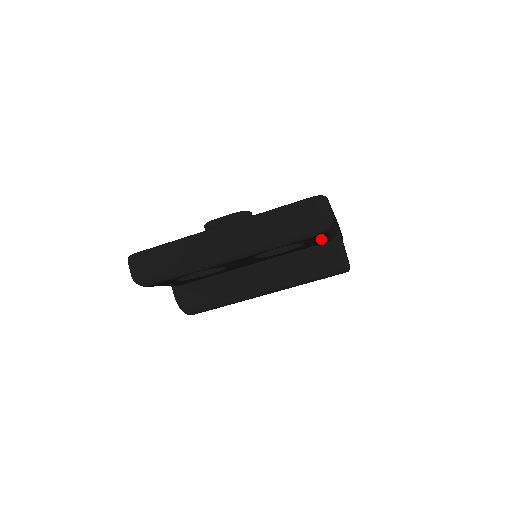
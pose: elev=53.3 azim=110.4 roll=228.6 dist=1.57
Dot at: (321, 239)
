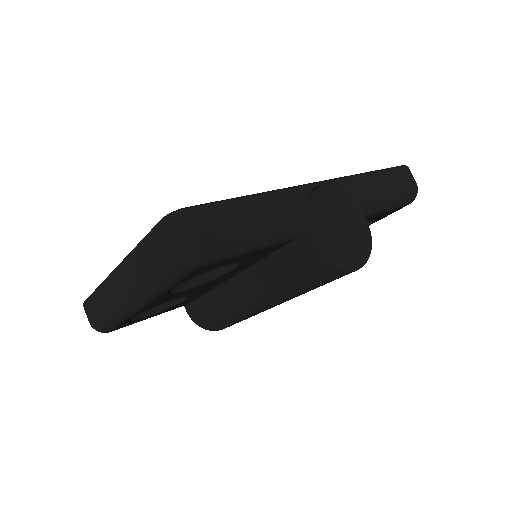
Dot at: (245, 254)
